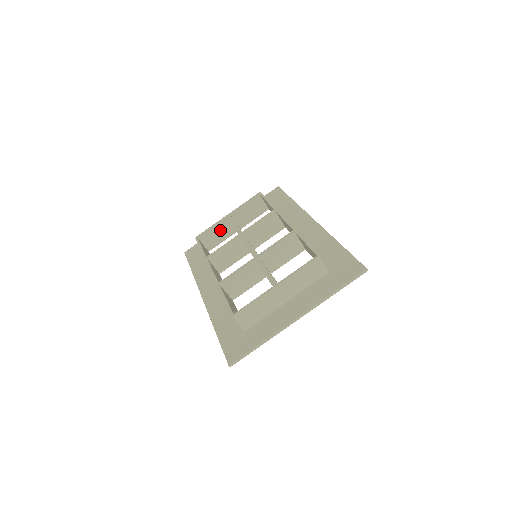
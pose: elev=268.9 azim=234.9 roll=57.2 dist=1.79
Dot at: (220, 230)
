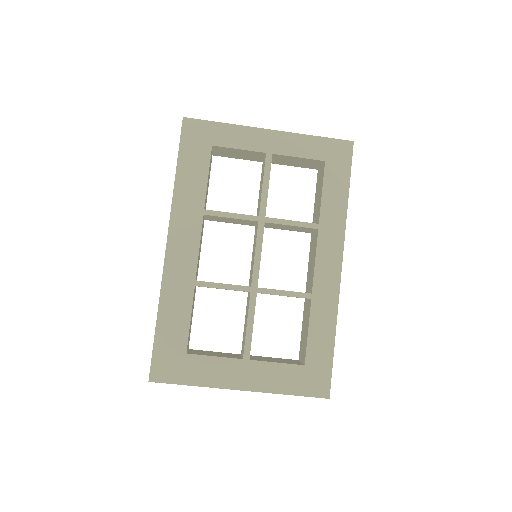
Dot at: (246, 154)
